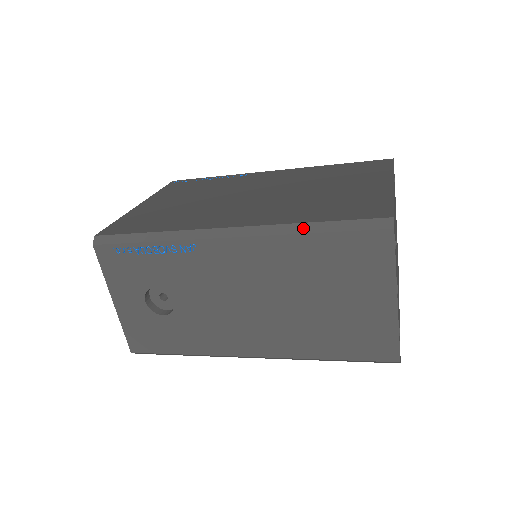
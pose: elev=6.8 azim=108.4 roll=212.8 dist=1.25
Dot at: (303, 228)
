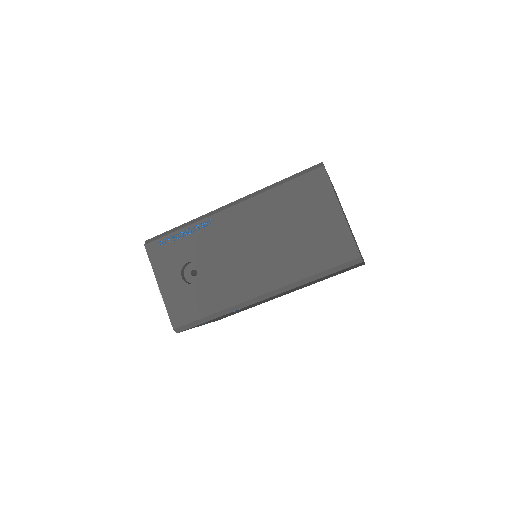
Dot at: (274, 185)
